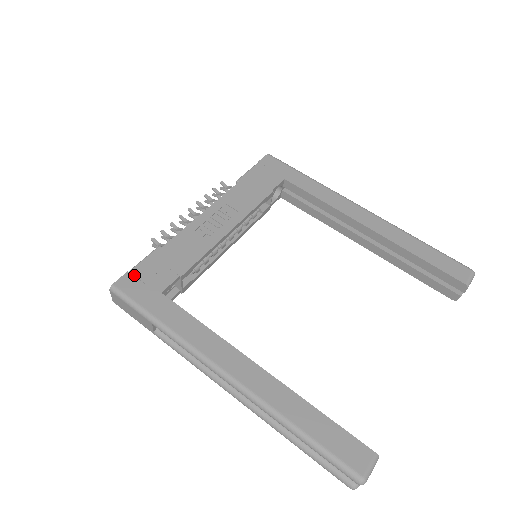
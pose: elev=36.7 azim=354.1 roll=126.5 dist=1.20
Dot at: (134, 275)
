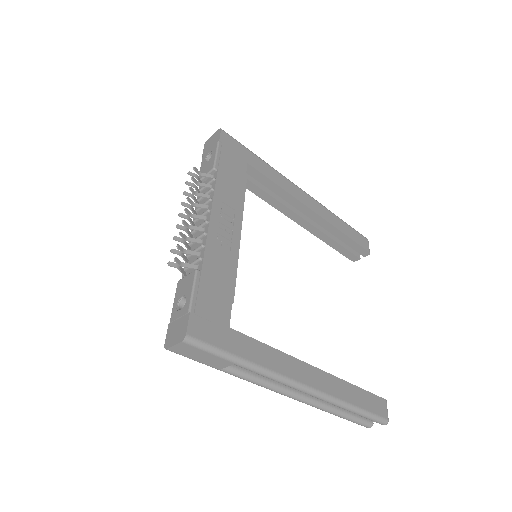
Dot at: (198, 315)
